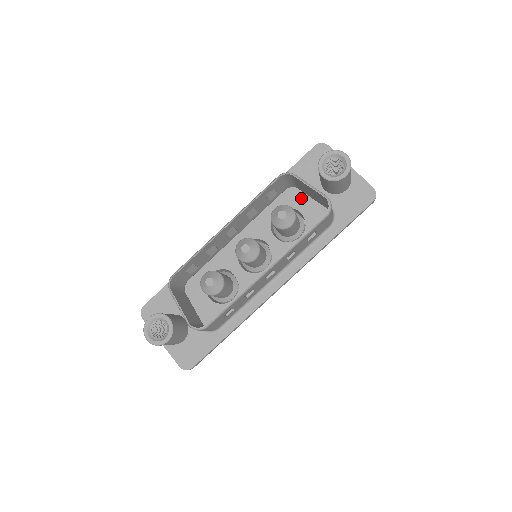
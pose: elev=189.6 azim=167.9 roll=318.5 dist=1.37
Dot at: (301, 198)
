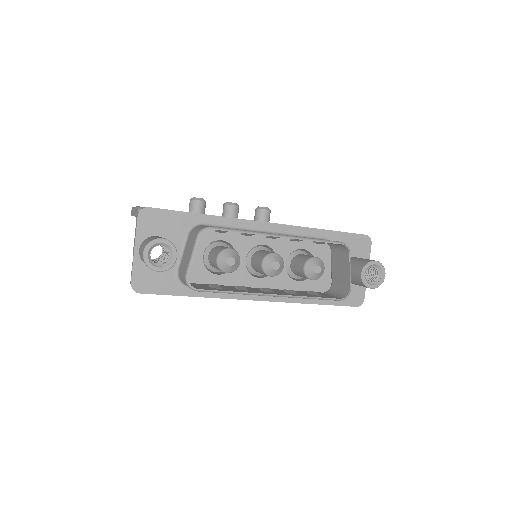
Dot at: (325, 257)
